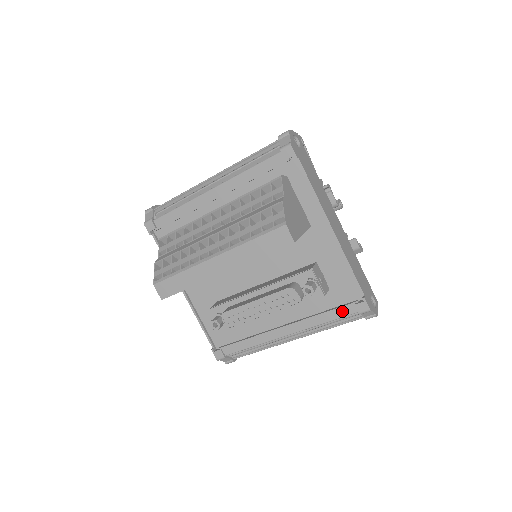
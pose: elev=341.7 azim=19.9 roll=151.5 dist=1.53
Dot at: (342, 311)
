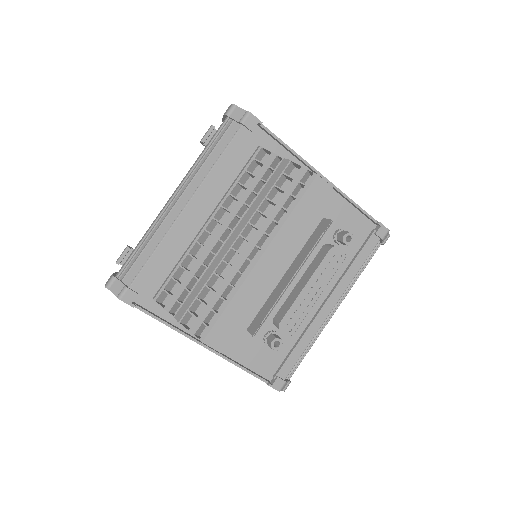
Dot at: (367, 248)
